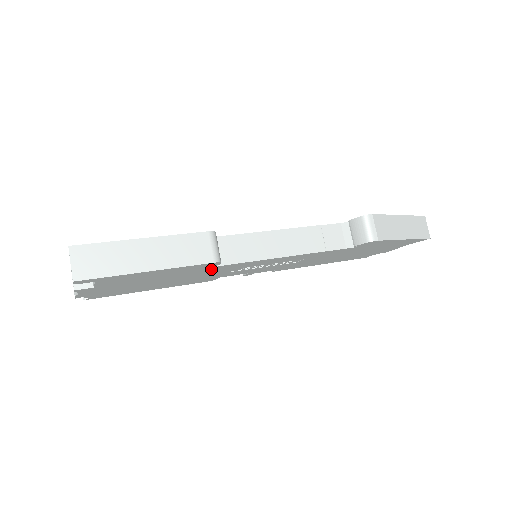
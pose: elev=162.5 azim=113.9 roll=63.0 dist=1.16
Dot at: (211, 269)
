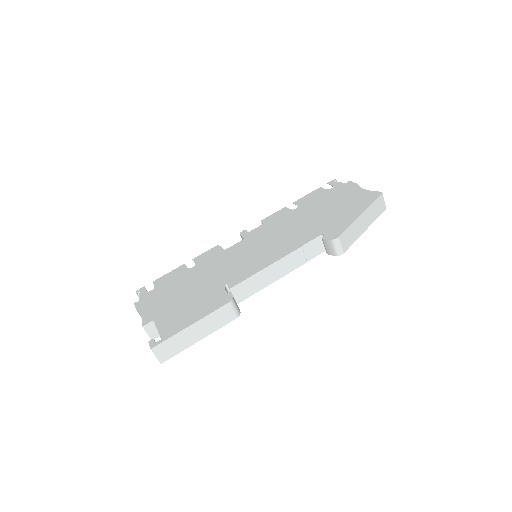
Dot at: occluded
